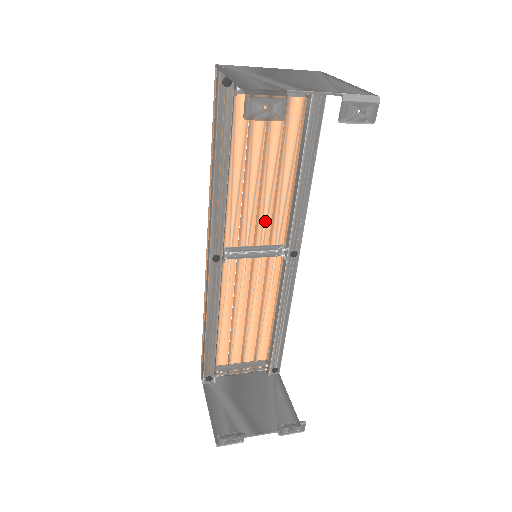
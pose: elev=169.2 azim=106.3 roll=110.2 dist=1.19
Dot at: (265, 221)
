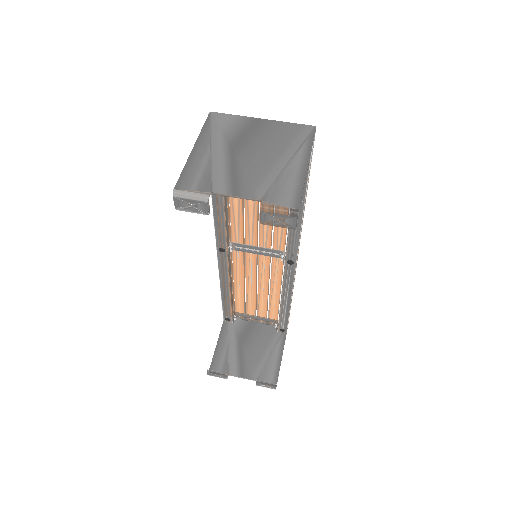
Dot at: (266, 232)
